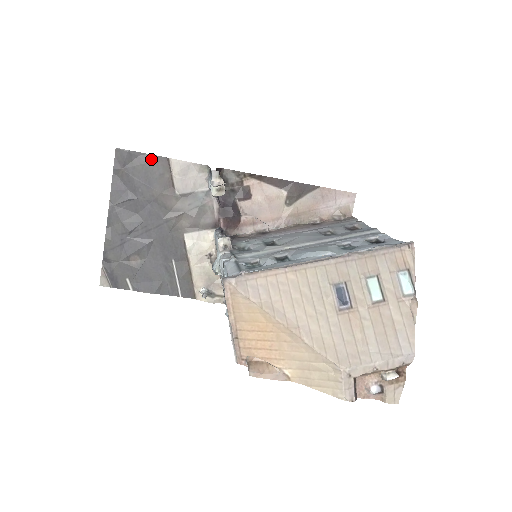
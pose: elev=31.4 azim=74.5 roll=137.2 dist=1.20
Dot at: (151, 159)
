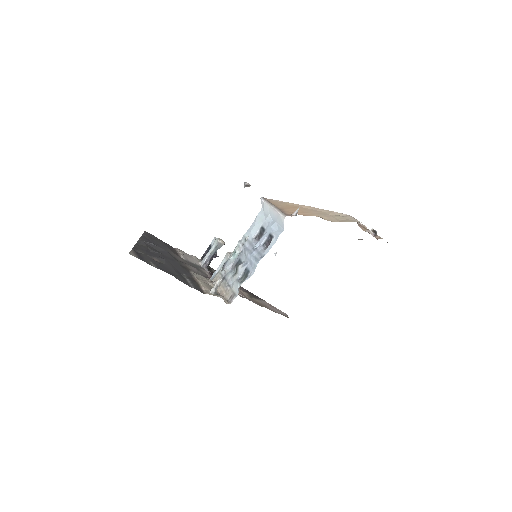
Dot at: (165, 243)
